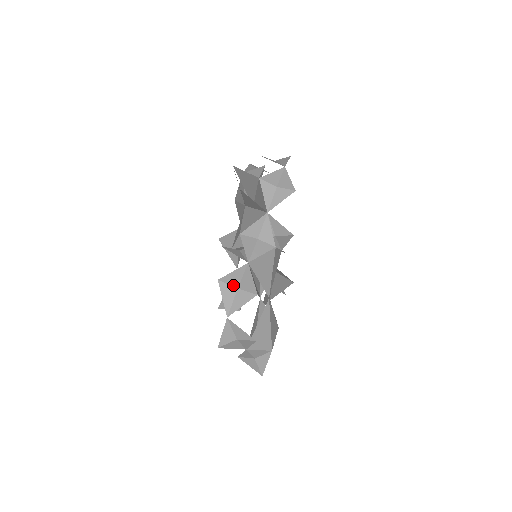
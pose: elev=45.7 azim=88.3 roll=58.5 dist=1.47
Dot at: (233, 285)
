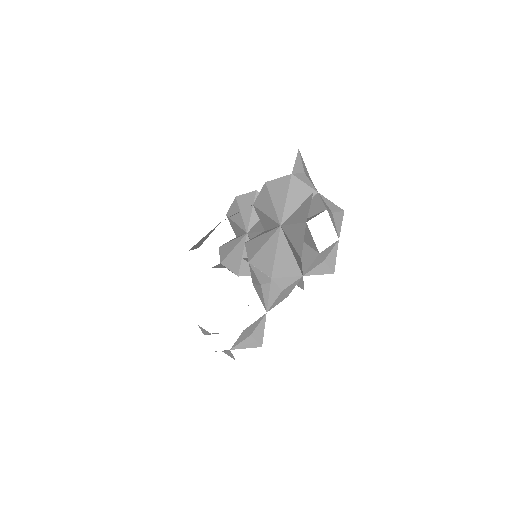
Dot at: (249, 333)
